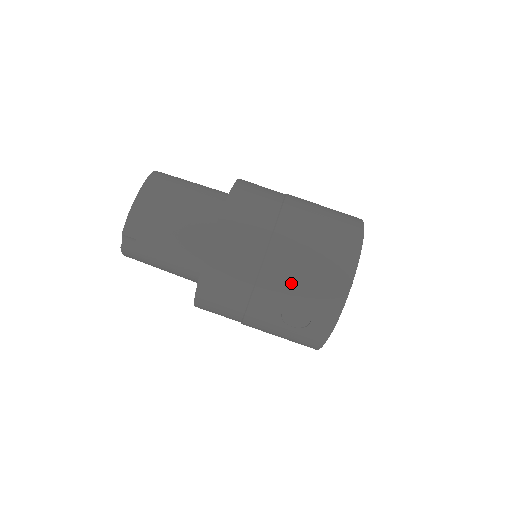
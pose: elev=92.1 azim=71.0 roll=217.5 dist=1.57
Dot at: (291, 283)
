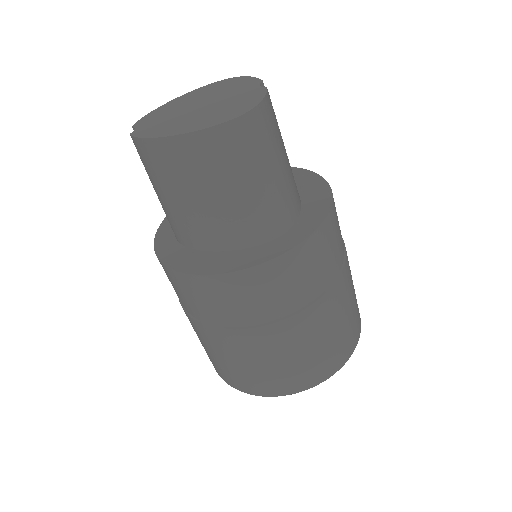
Dot at: (199, 337)
